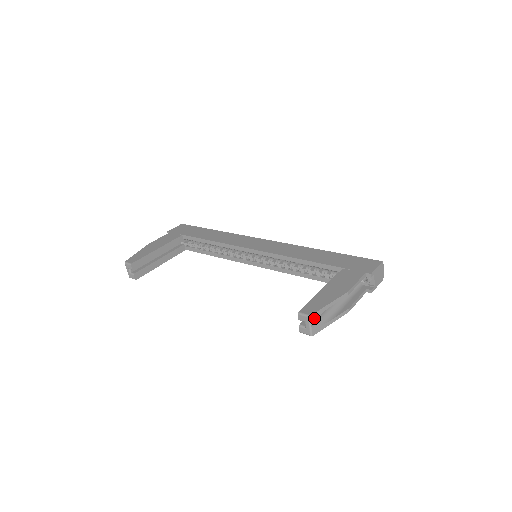
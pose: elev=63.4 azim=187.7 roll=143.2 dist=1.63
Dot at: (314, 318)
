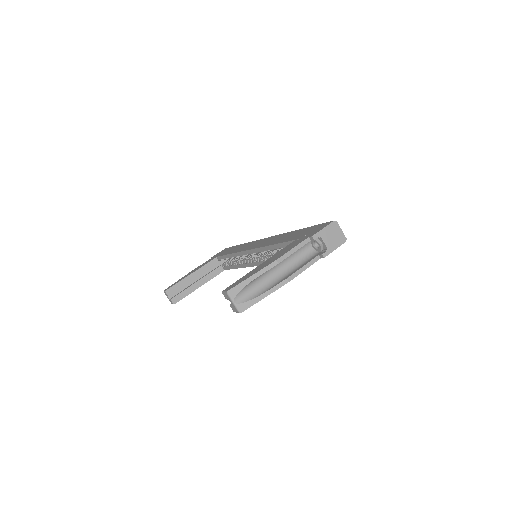
Dot at: (235, 293)
